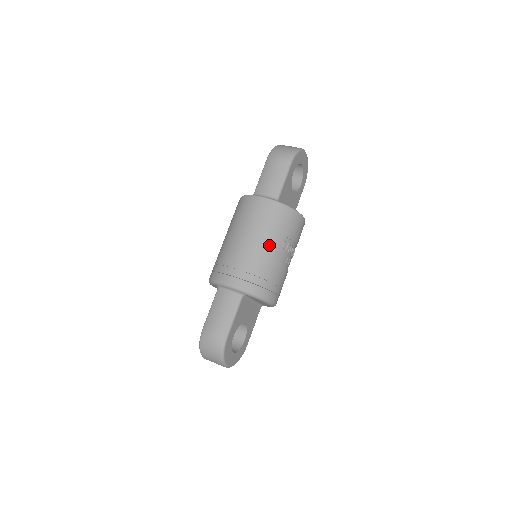
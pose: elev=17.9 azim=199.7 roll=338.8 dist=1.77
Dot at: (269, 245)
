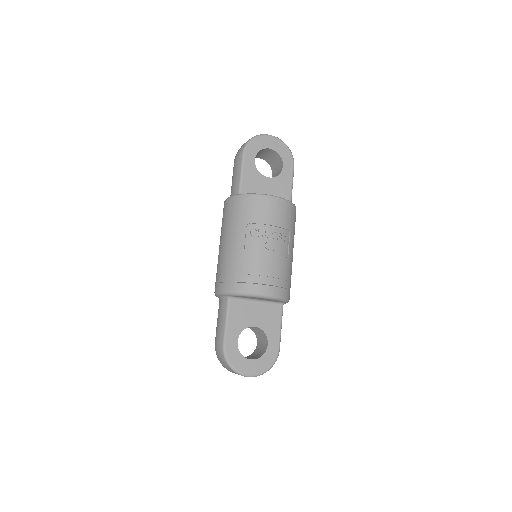
Dot at: (236, 239)
